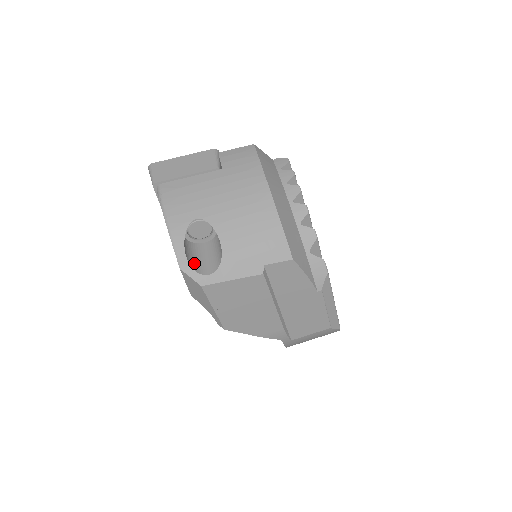
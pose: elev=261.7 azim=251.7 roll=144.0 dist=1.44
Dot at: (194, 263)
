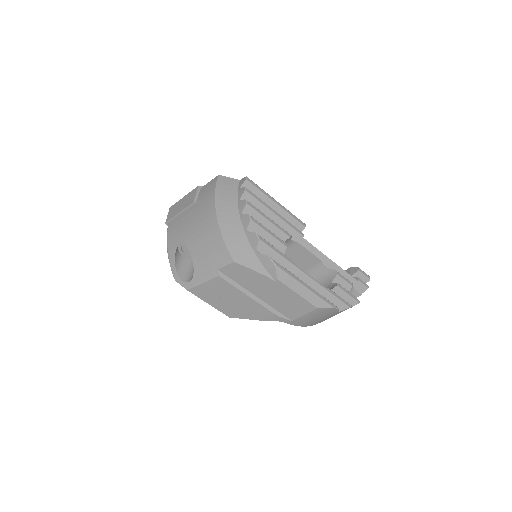
Dot at: (184, 274)
